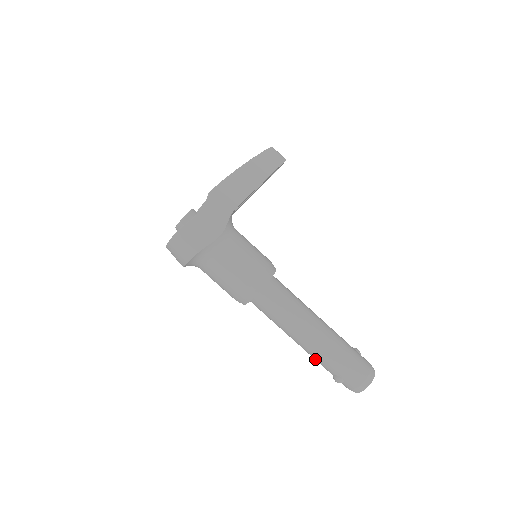
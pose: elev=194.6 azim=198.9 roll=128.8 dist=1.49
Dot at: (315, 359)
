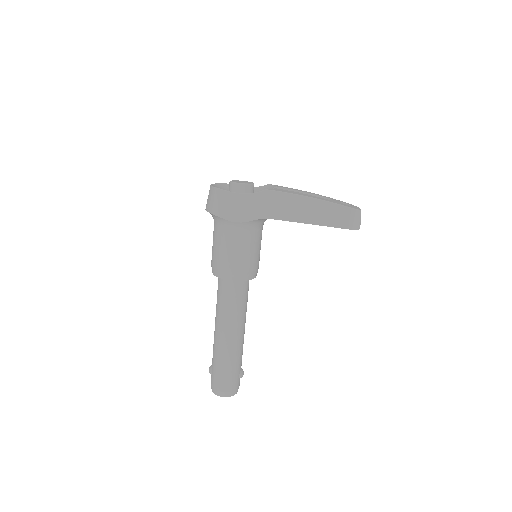
Dot at: occluded
